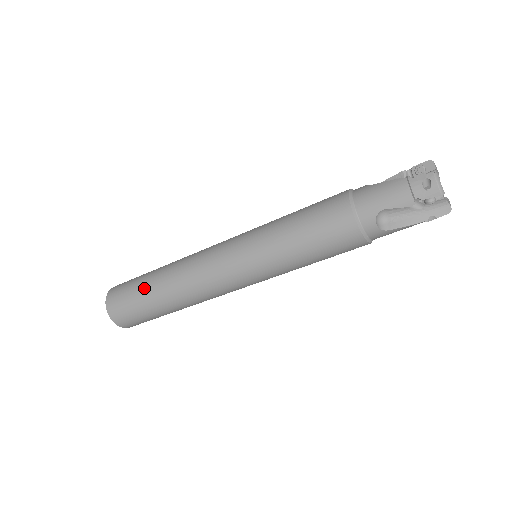
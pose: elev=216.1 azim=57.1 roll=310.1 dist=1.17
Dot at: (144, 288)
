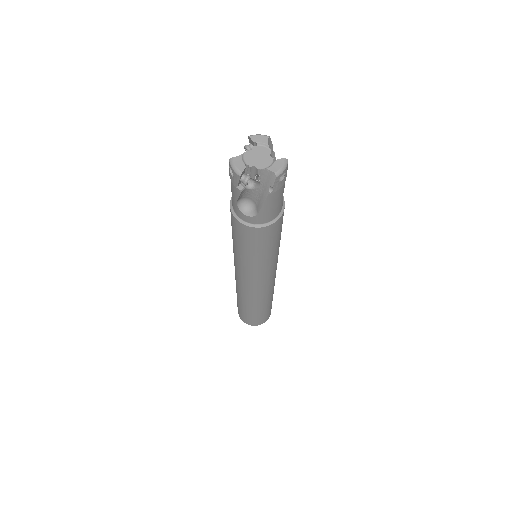
Dot at: occluded
